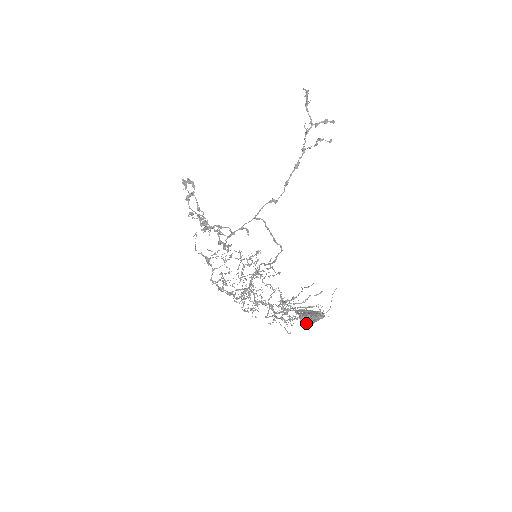
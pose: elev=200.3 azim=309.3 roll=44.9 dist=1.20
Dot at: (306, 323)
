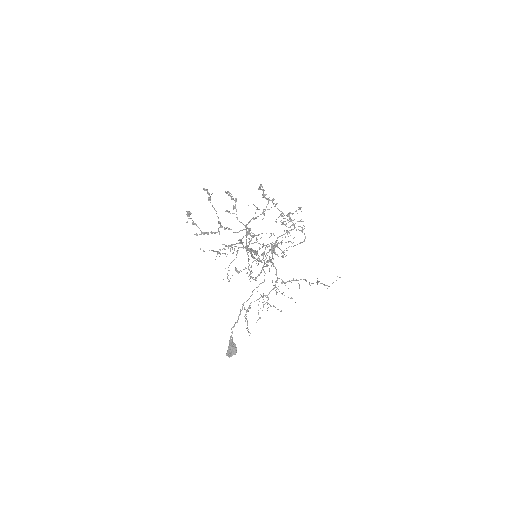
Dot at: occluded
